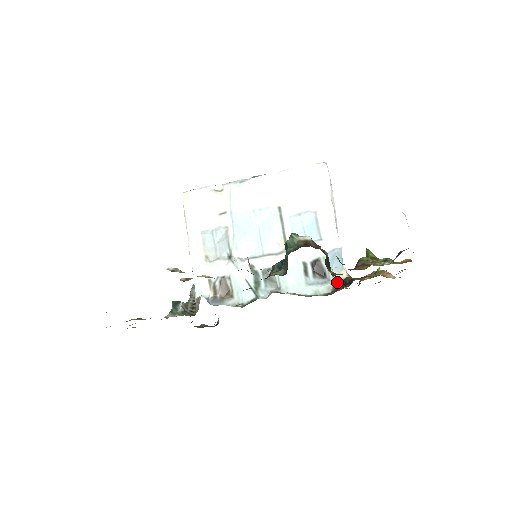
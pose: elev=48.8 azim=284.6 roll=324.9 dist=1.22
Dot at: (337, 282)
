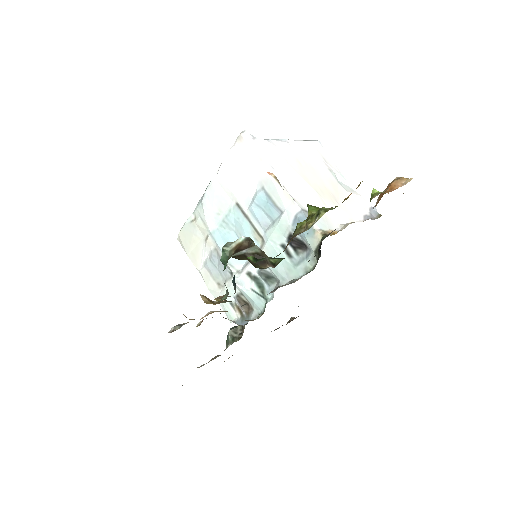
Dot at: (316, 249)
